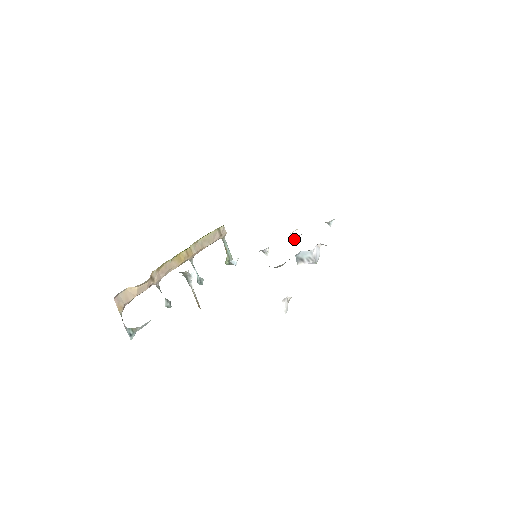
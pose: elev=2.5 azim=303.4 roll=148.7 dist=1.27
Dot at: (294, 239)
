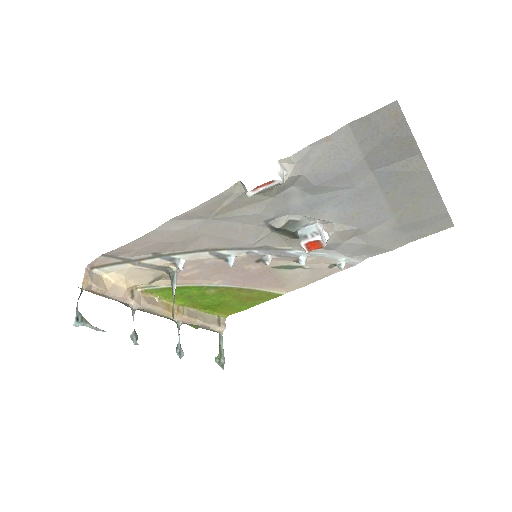
Dot at: (300, 260)
